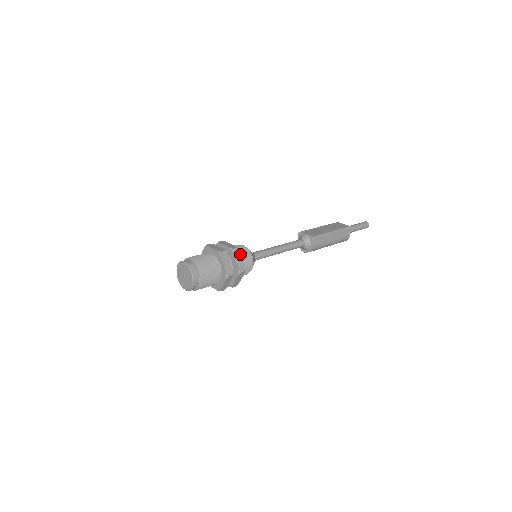
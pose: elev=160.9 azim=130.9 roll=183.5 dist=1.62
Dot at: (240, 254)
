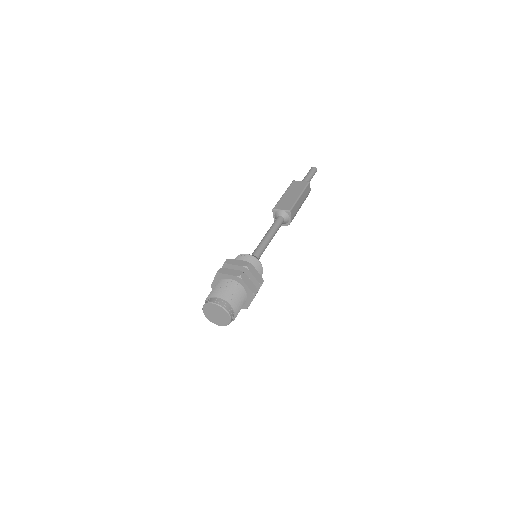
Dot at: (254, 267)
